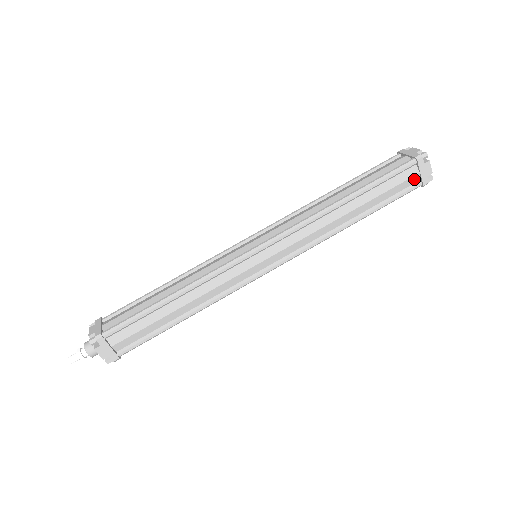
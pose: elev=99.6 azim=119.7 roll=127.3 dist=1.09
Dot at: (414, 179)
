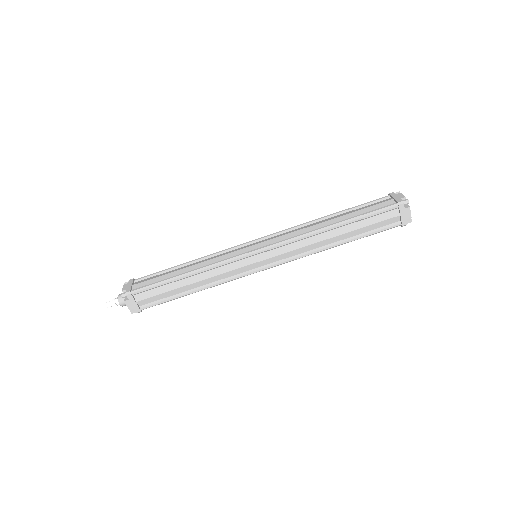
Dot at: (395, 219)
